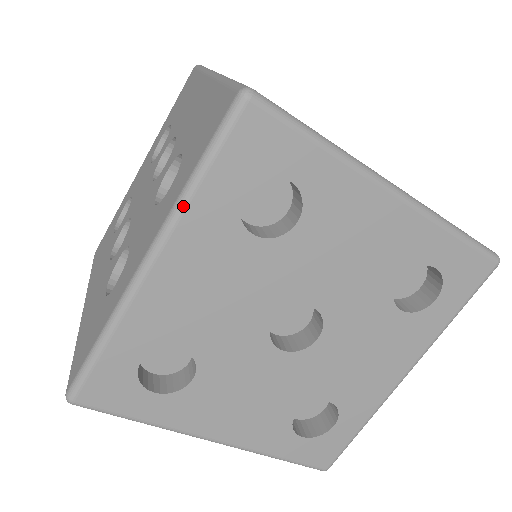
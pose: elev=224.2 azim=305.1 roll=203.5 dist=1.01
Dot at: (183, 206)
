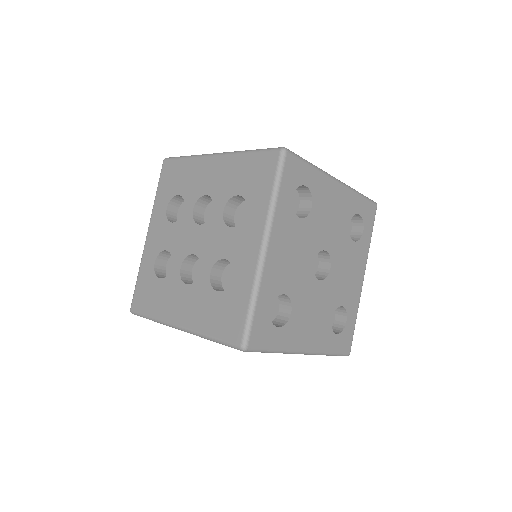
Dot at: (274, 211)
